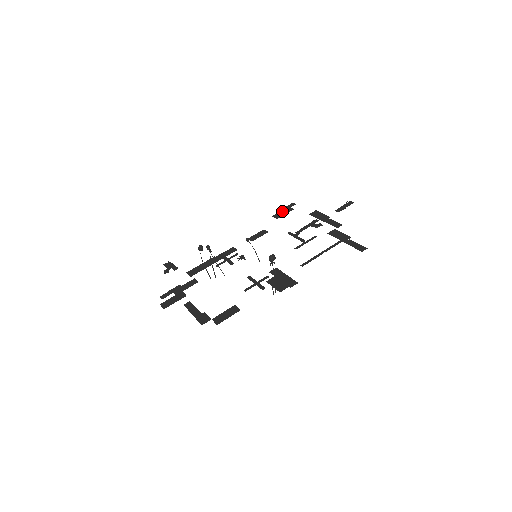
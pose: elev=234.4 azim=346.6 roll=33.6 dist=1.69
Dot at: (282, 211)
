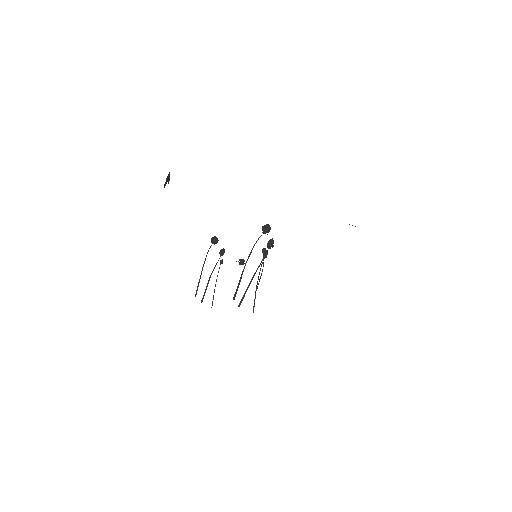
Dot at: occluded
